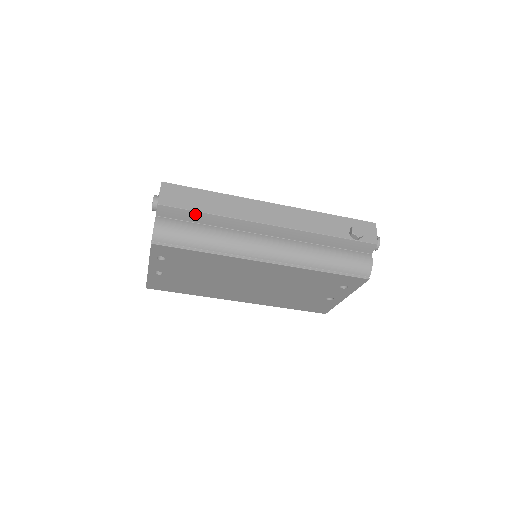
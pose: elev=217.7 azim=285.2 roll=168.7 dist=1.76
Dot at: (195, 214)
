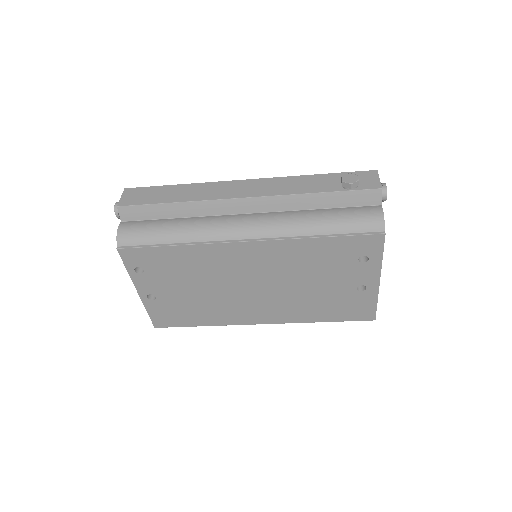
Dot at: (158, 208)
